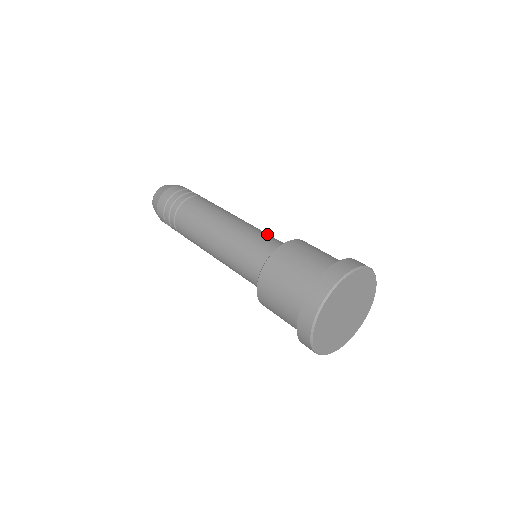
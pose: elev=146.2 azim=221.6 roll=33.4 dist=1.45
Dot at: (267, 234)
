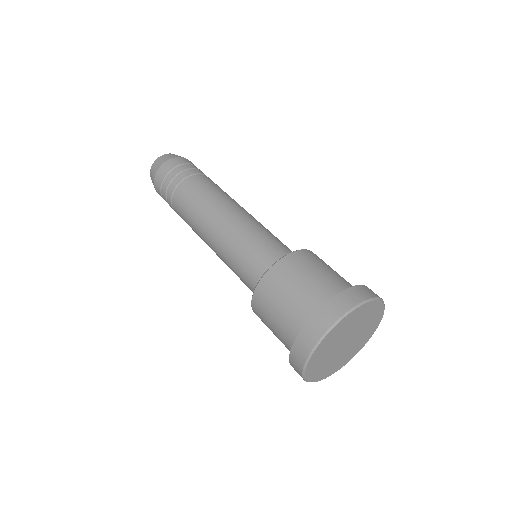
Dot at: occluded
